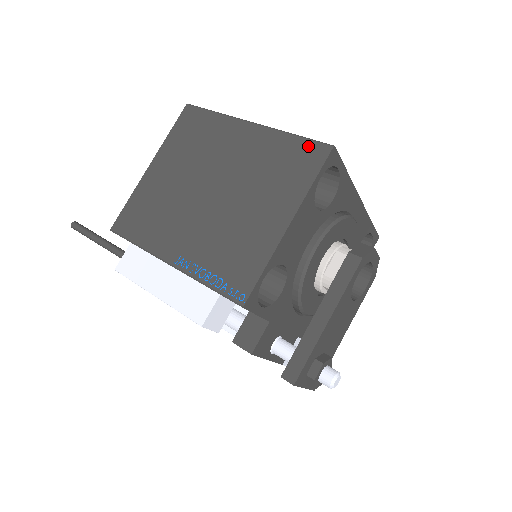
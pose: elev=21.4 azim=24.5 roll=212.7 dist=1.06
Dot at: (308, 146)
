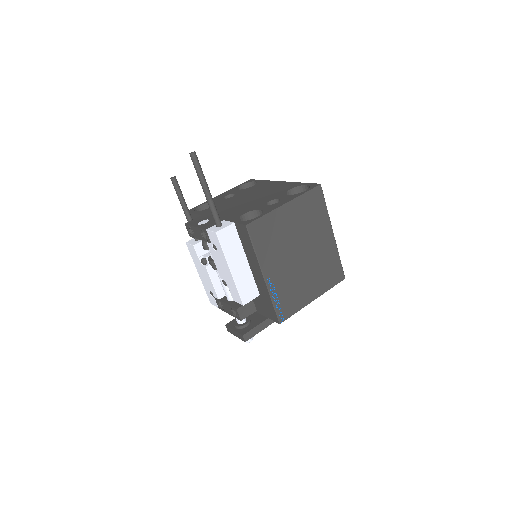
Dot at: (340, 270)
